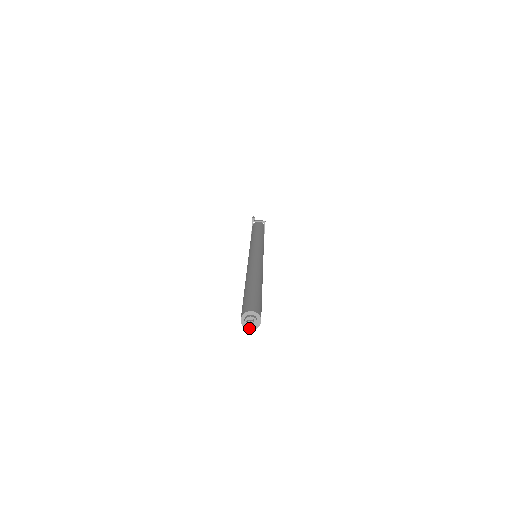
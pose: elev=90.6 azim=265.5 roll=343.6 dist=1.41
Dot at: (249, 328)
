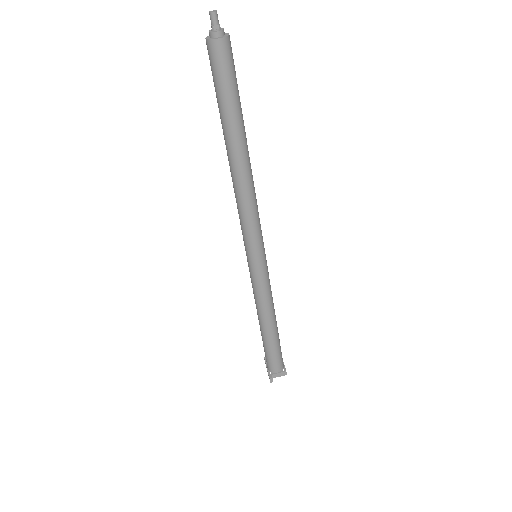
Dot at: (211, 12)
